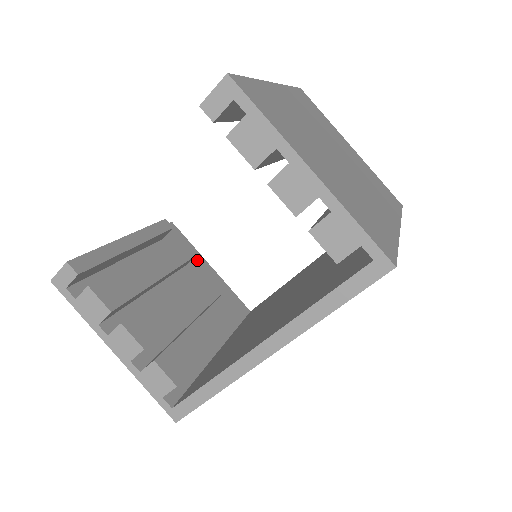
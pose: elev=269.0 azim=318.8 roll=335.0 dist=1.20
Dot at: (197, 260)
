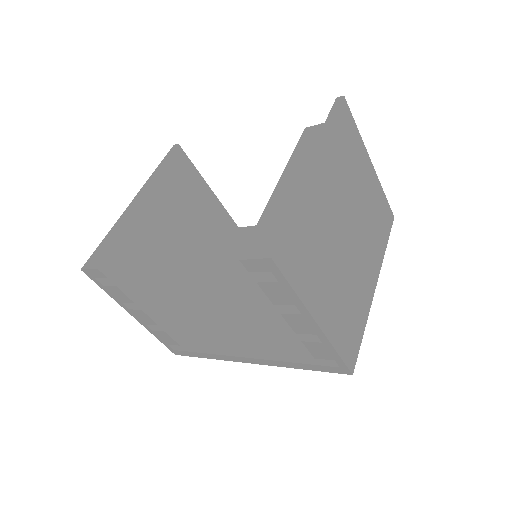
Dot at: (199, 187)
